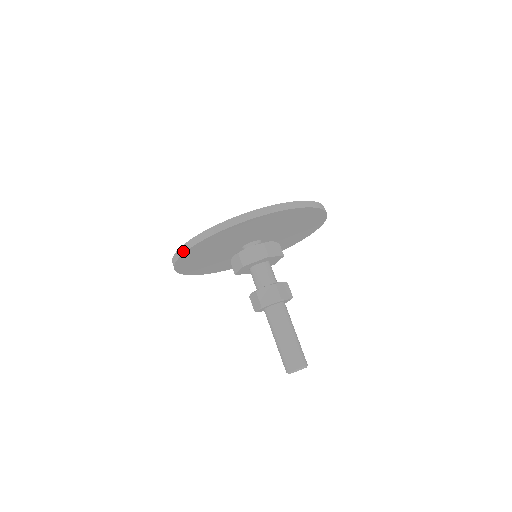
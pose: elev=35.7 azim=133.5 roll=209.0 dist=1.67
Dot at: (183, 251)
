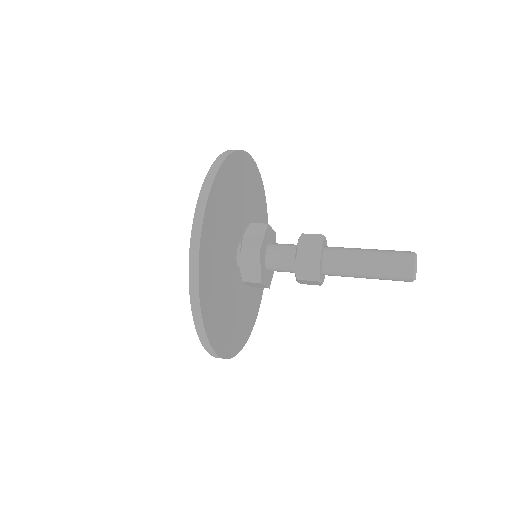
Dot at: (214, 354)
